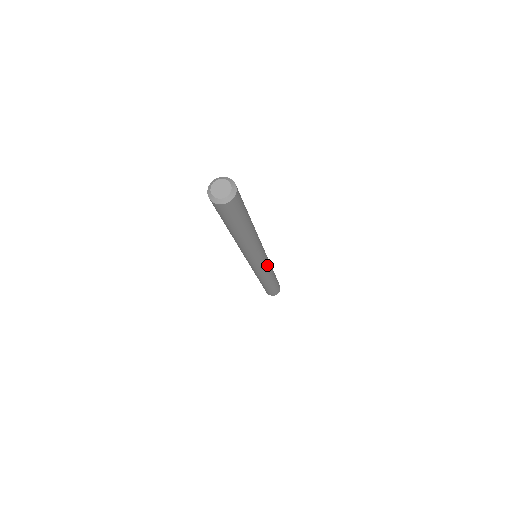
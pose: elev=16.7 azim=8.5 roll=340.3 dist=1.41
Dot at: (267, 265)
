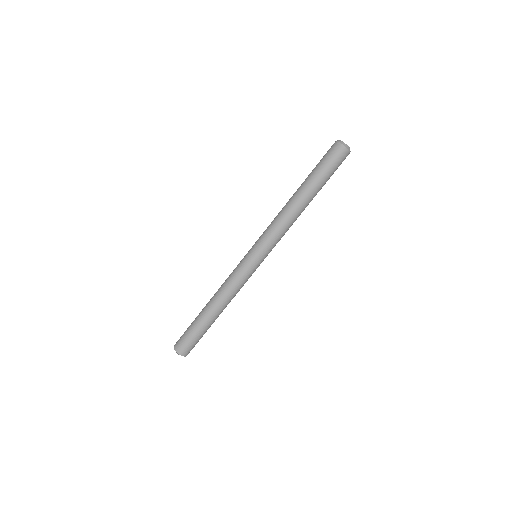
Dot at: occluded
